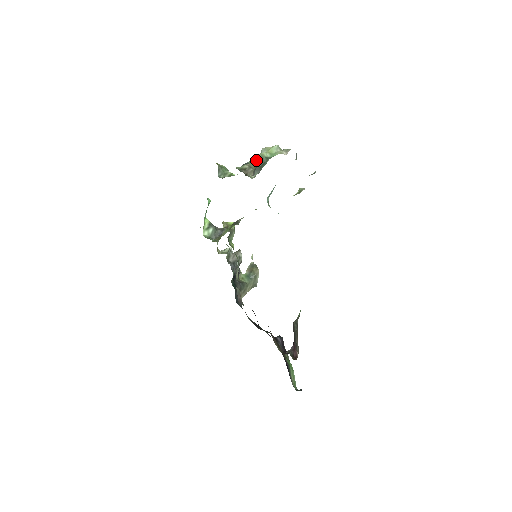
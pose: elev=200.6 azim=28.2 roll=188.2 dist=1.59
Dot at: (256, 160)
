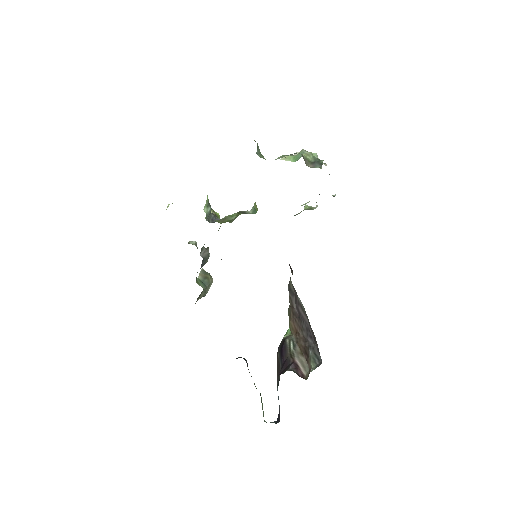
Dot at: (306, 155)
